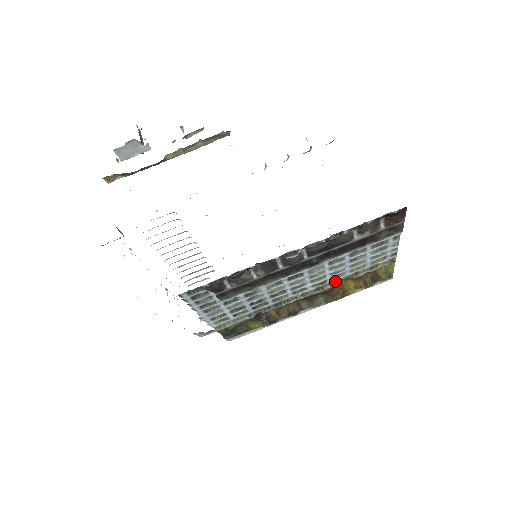
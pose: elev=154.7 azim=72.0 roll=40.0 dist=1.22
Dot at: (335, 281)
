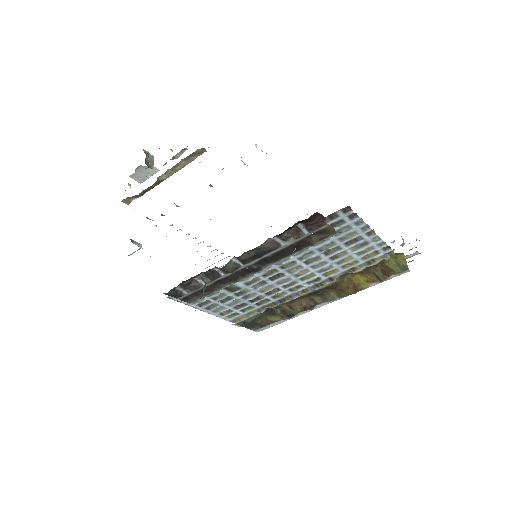
Dot at: (332, 277)
